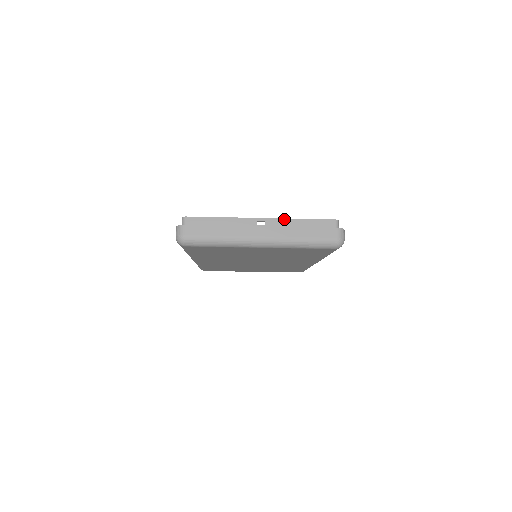
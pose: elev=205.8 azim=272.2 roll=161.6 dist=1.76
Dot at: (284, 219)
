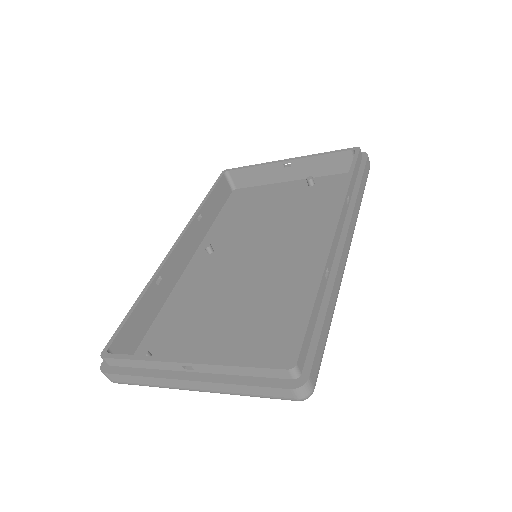
Dot at: (214, 366)
